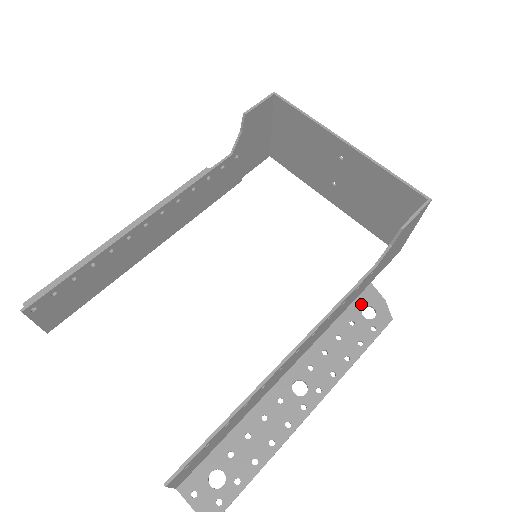
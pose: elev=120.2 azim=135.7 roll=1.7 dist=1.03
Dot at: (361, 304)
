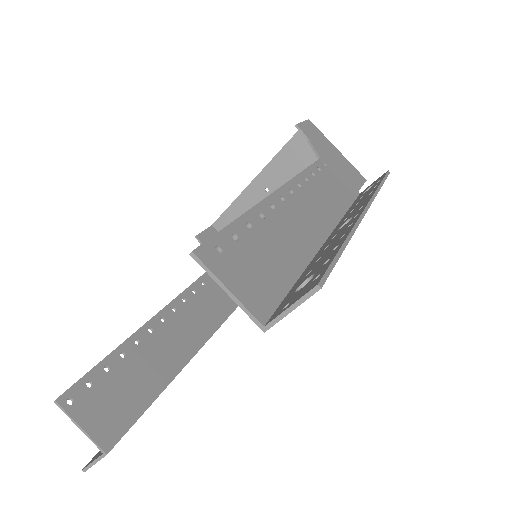
Dot at: (360, 196)
